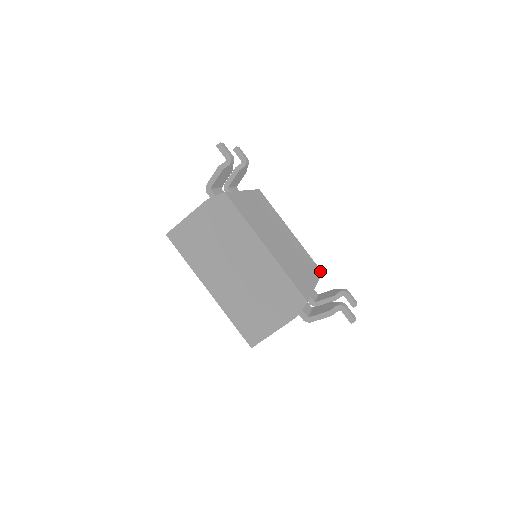
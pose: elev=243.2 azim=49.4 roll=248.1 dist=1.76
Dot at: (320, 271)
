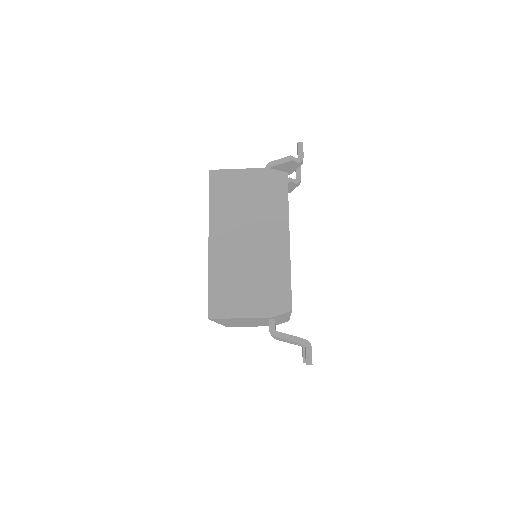
Dot at: occluded
